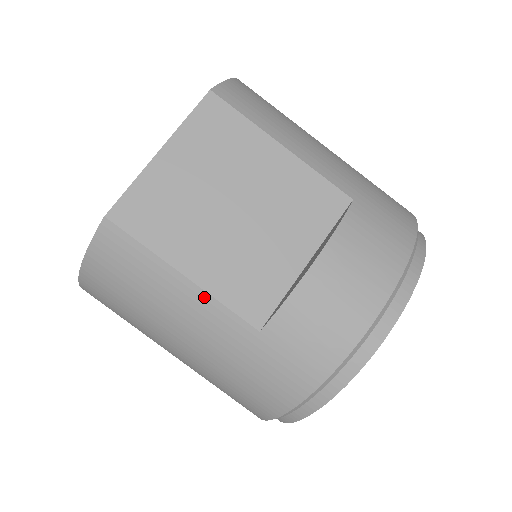
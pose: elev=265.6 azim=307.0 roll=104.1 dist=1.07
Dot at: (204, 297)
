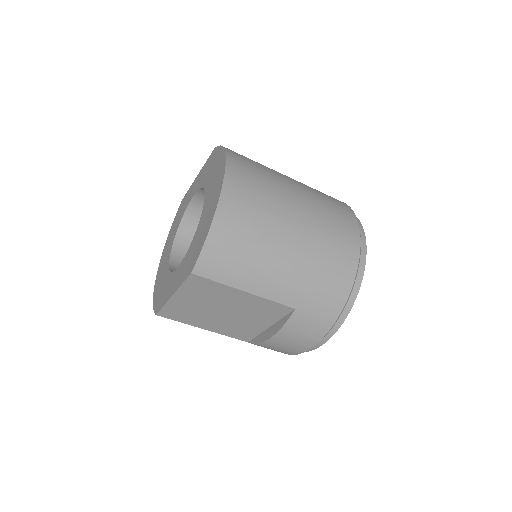
Dot at: occluded
